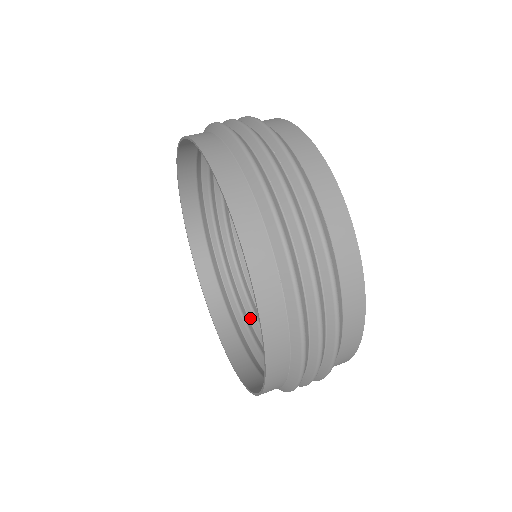
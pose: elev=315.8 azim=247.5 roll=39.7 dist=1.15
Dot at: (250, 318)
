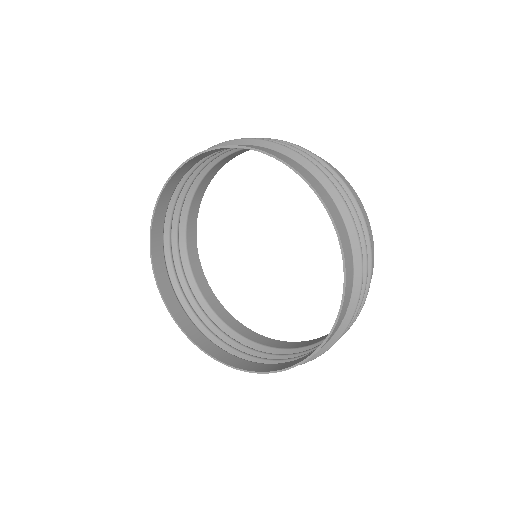
Dot at: (182, 284)
